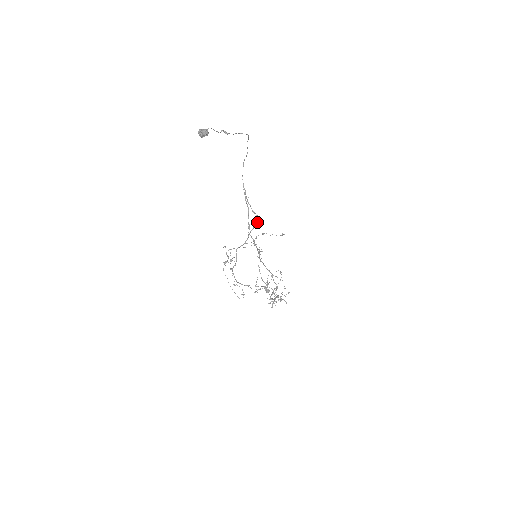
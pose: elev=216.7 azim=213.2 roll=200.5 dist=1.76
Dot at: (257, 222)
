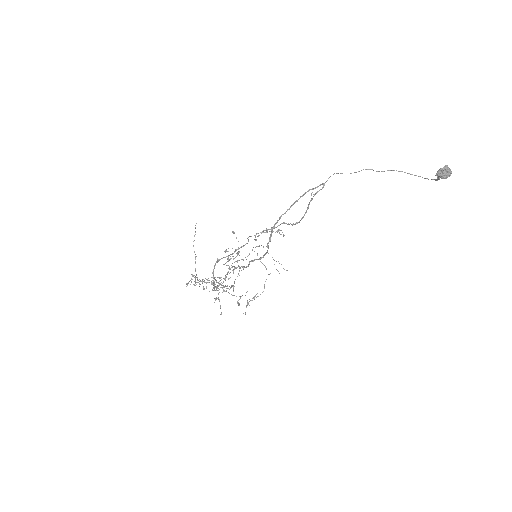
Dot at: (293, 224)
